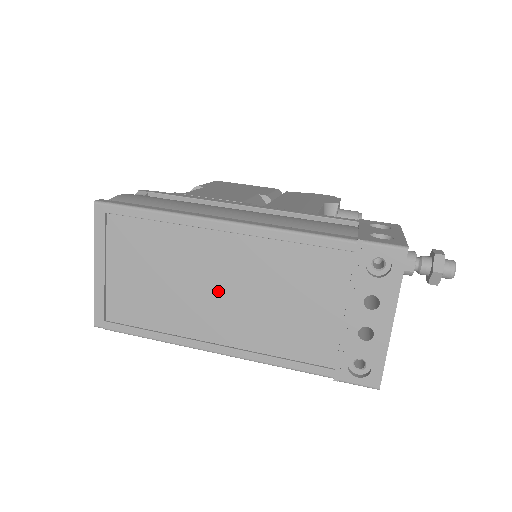
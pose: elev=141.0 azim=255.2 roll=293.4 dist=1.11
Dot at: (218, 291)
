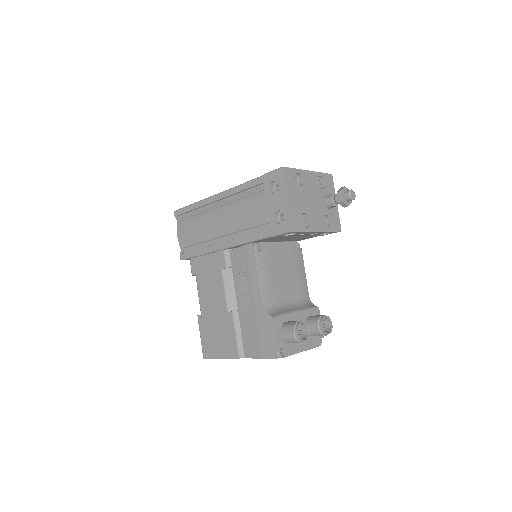
Dot at: occluded
